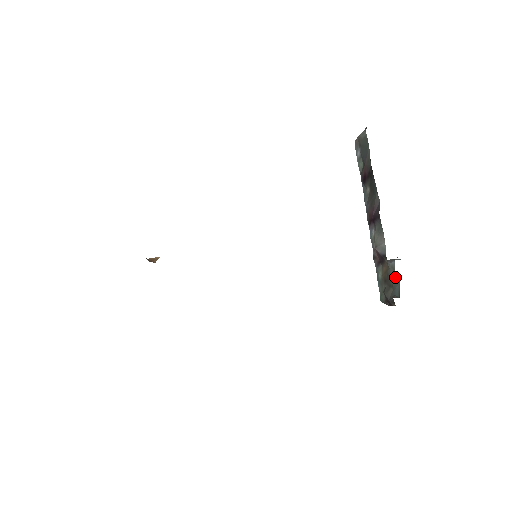
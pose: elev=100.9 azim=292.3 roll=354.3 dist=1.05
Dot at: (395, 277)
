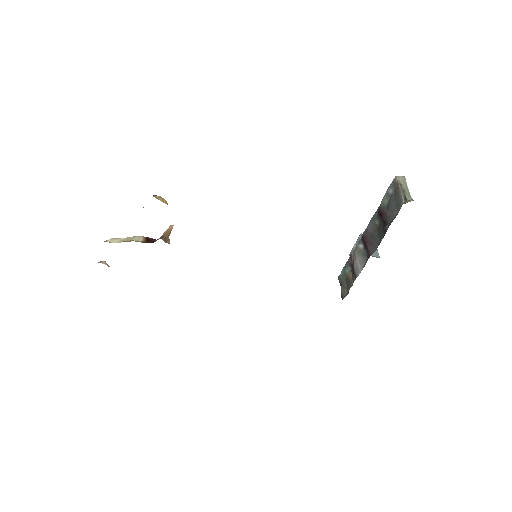
Dot at: occluded
